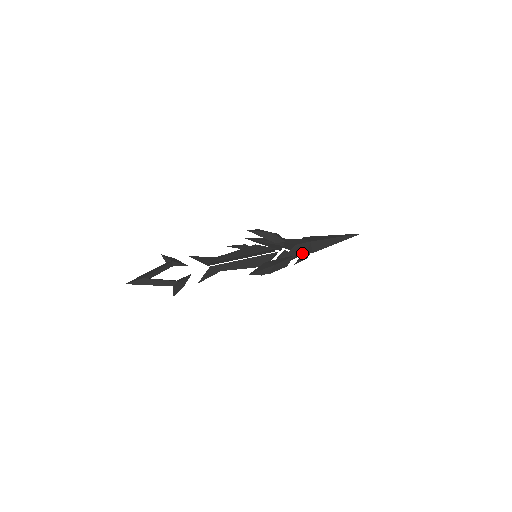
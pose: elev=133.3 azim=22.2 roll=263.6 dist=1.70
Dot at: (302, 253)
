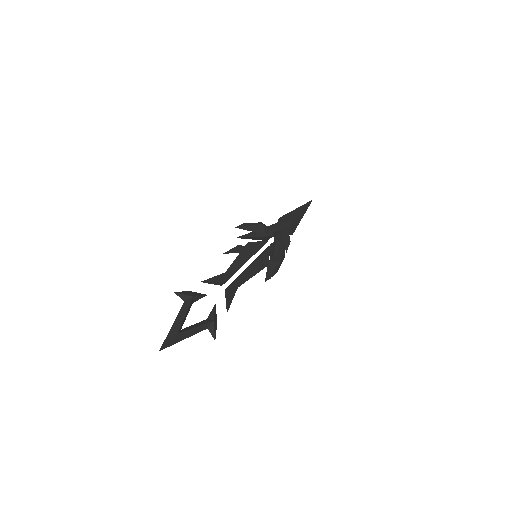
Dot at: occluded
